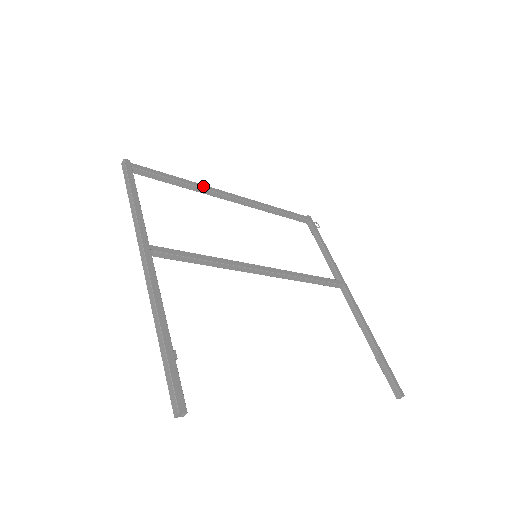
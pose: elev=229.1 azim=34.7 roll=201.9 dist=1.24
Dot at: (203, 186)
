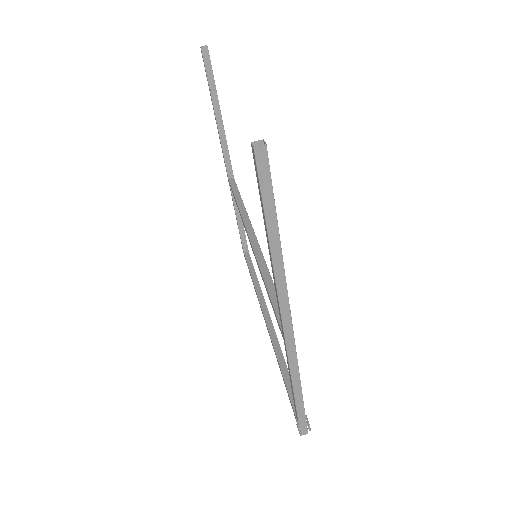
Dot at: occluded
